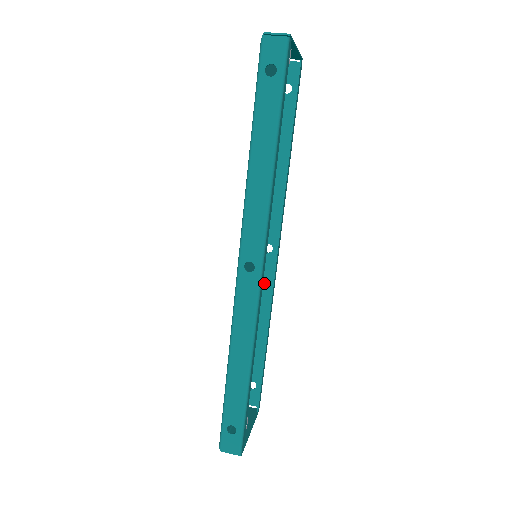
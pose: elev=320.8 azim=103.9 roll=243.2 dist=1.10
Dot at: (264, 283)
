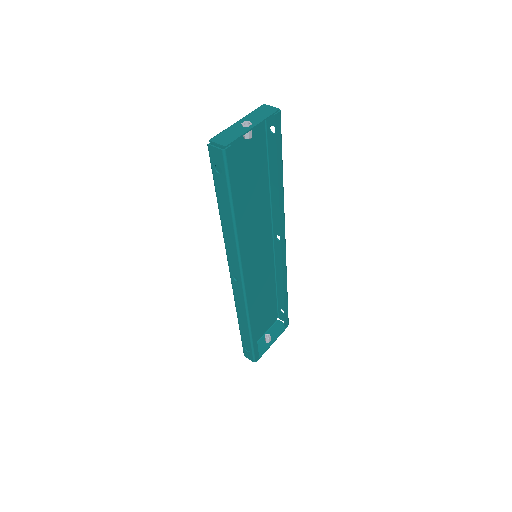
Dot at: (280, 258)
